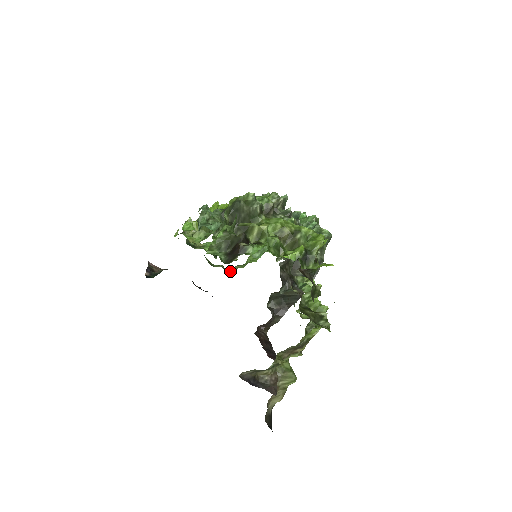
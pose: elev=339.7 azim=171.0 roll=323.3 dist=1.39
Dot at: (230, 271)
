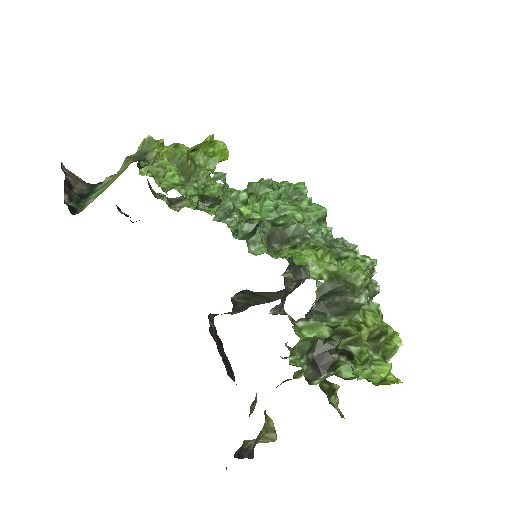
Dot at: (173, 205)
